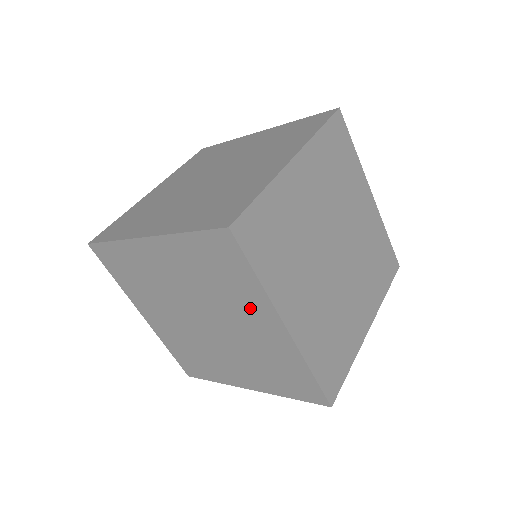
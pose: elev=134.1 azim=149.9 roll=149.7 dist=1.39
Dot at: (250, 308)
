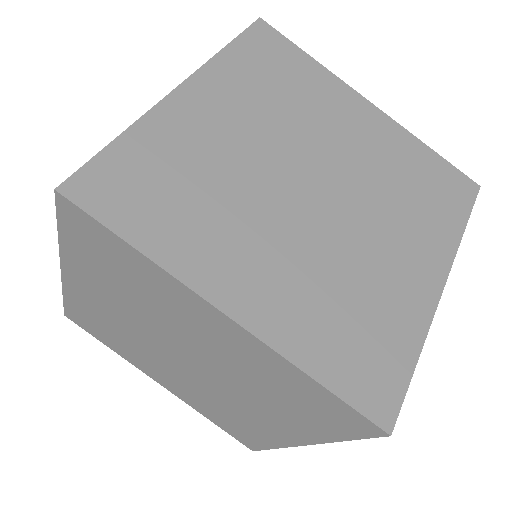
Dot at: (179, 307)
